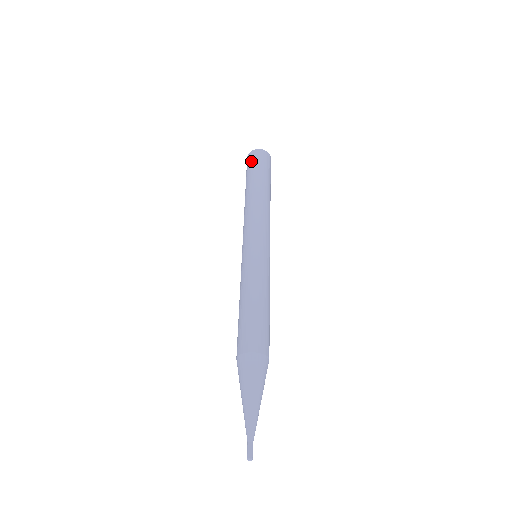
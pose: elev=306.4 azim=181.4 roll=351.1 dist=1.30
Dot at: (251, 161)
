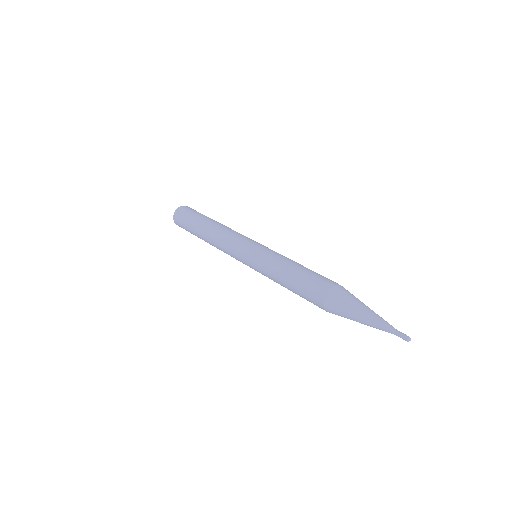
Dot at: (192, 209)
